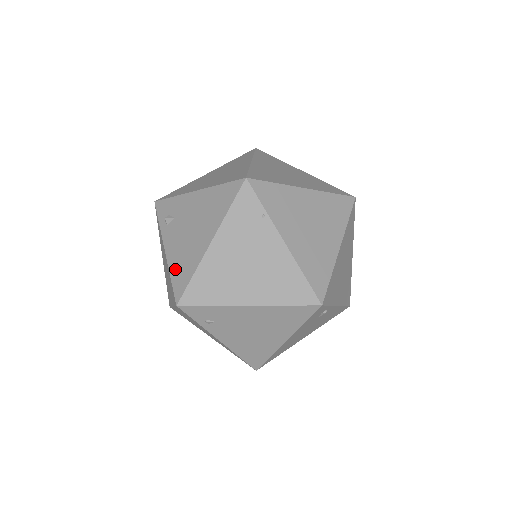
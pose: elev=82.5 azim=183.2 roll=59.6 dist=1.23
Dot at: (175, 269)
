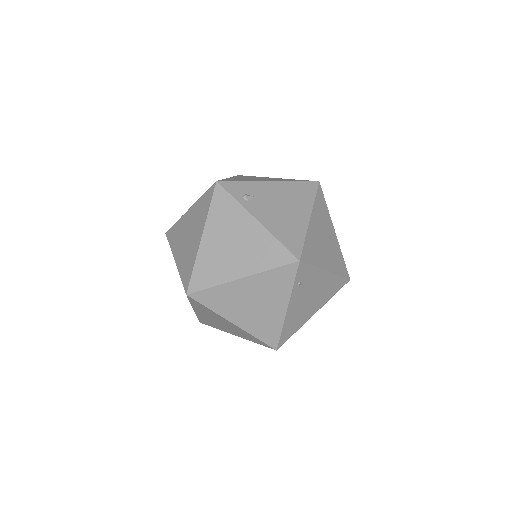
Dot at: (281, 234)
